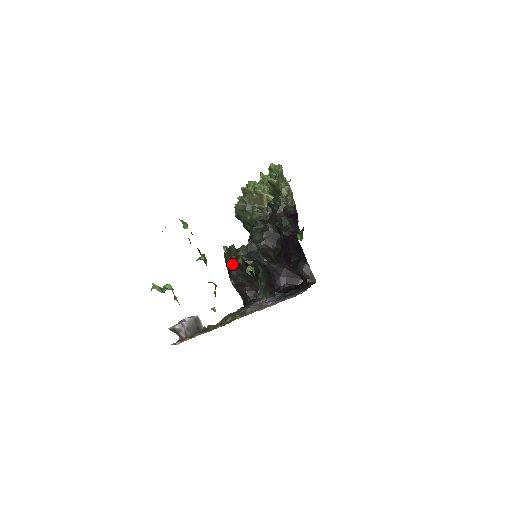
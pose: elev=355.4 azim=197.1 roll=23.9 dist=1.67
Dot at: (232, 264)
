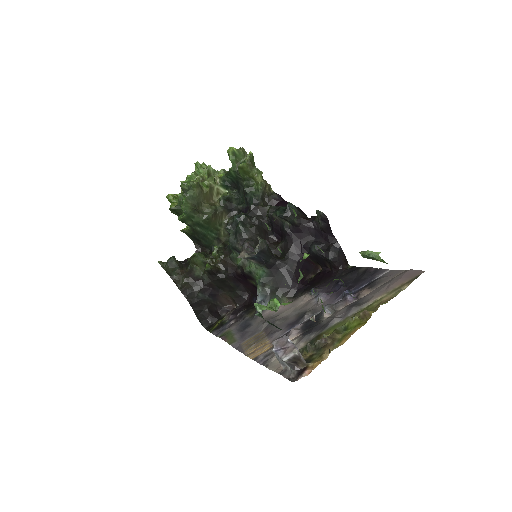
Dot at: (184, 280)
